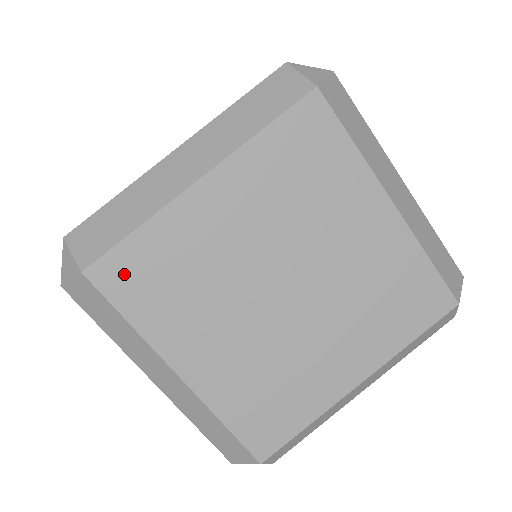
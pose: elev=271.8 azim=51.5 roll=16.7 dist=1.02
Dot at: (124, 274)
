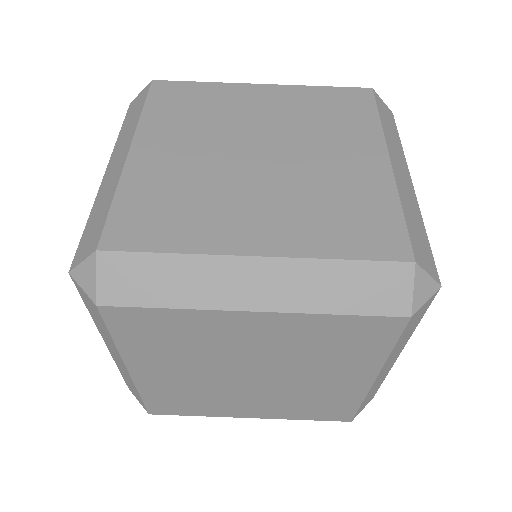
Dot at: (134, 322)
